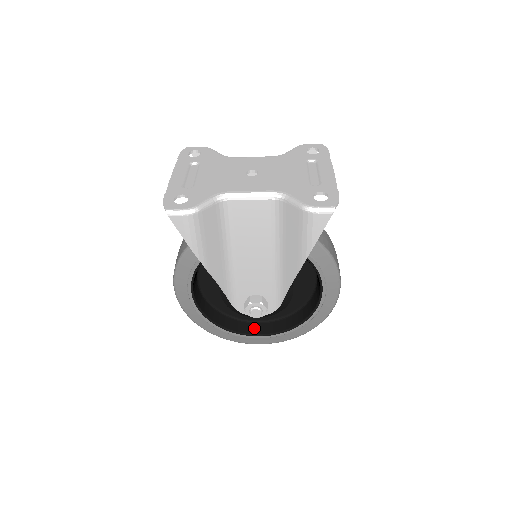
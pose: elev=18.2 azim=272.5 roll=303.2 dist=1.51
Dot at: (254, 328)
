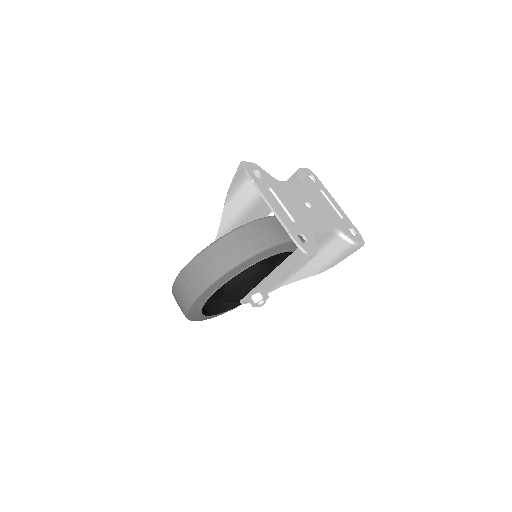
Dot at: (215, 307)
